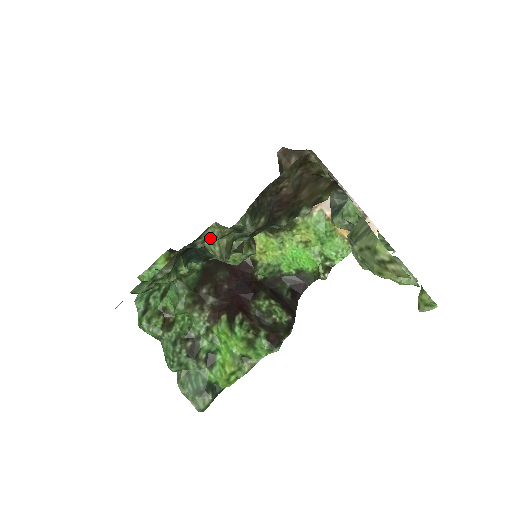
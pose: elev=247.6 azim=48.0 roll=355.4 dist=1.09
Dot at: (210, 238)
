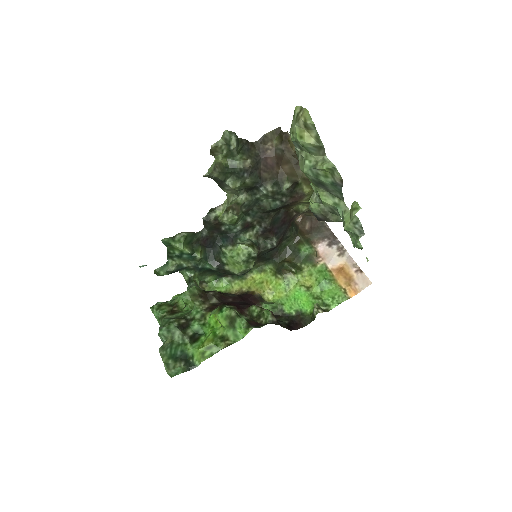
Dot at: (212, 164)
